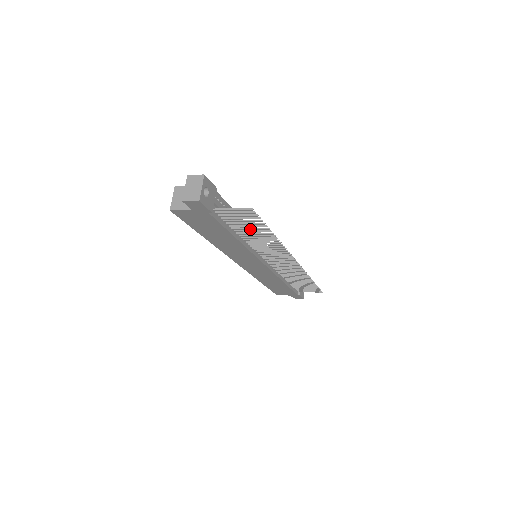
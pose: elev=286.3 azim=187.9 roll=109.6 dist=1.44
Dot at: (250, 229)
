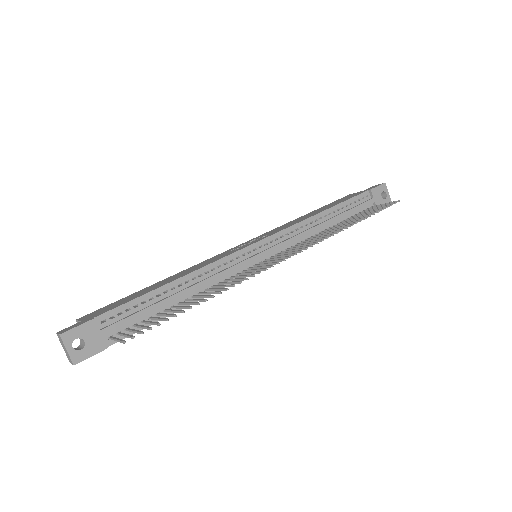
Dot at: (174, 312)
